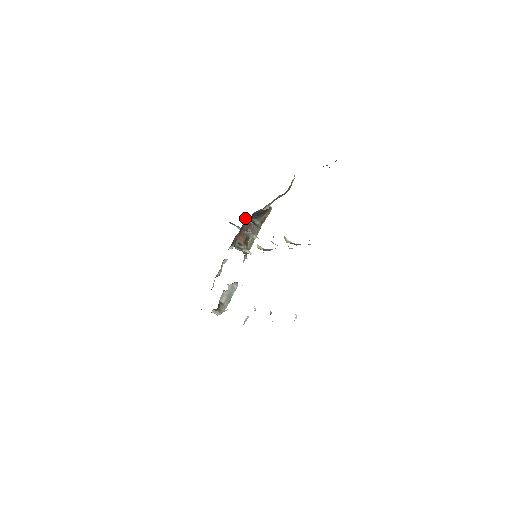
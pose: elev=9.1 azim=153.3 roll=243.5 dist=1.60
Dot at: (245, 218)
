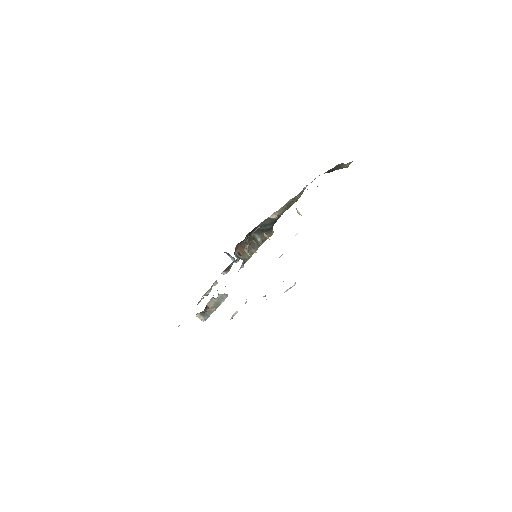
Dot at: (249, 232)
